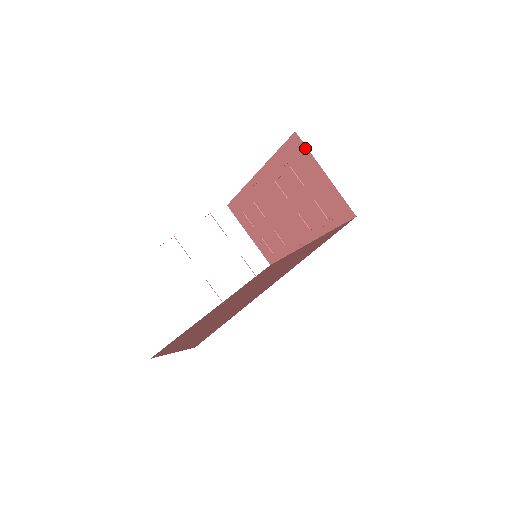
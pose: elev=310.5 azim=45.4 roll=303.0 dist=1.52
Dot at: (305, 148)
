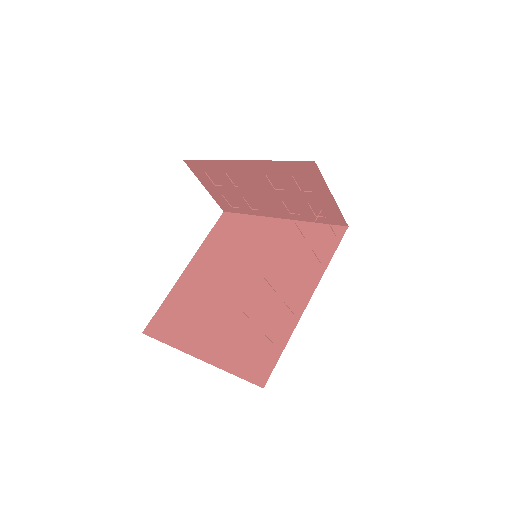
Dot at: (319, 174)
